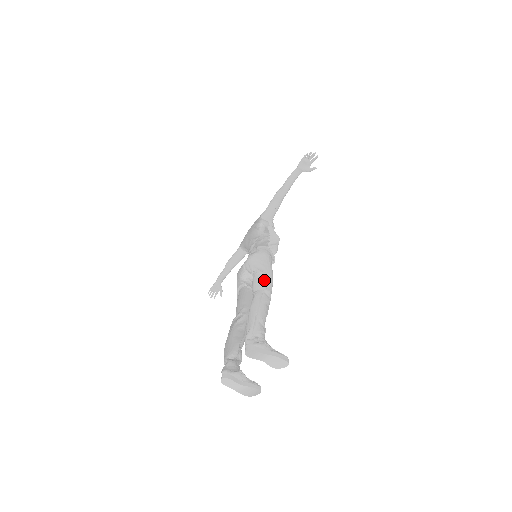
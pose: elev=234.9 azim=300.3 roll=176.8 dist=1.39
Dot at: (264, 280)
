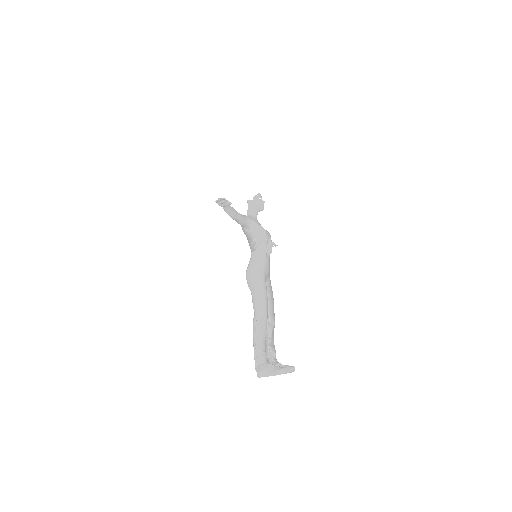
Dot at: (255, 304)
